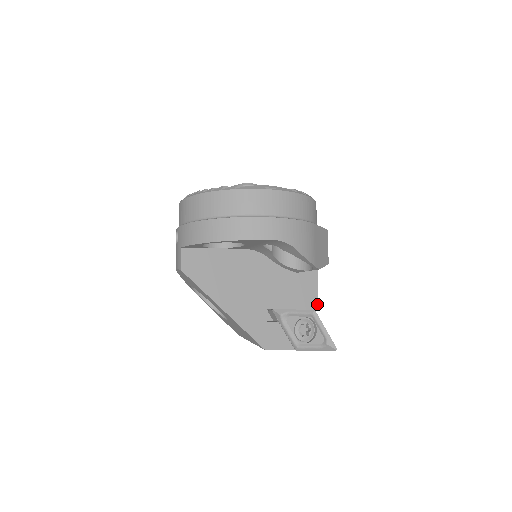
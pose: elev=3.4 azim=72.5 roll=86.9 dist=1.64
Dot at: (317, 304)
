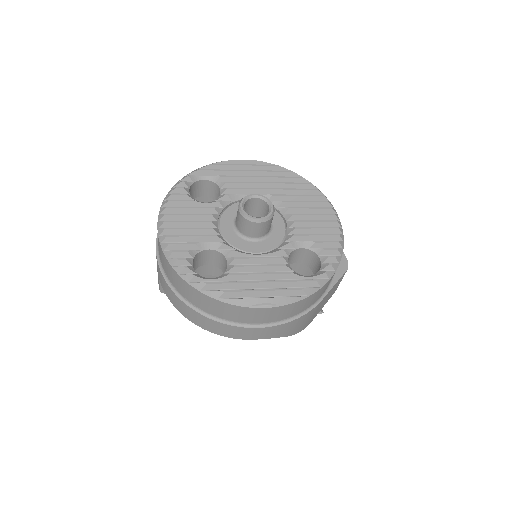
Dot at: occluded
